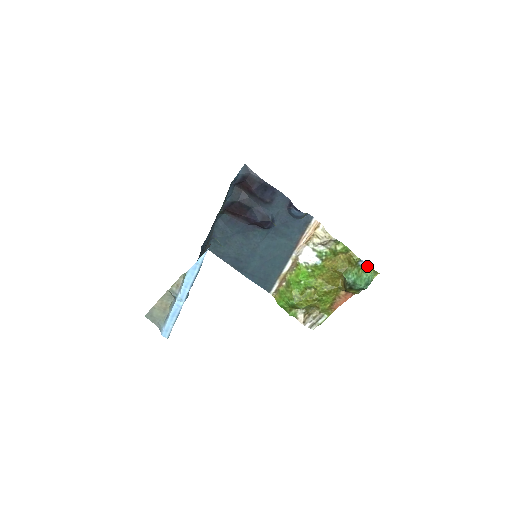
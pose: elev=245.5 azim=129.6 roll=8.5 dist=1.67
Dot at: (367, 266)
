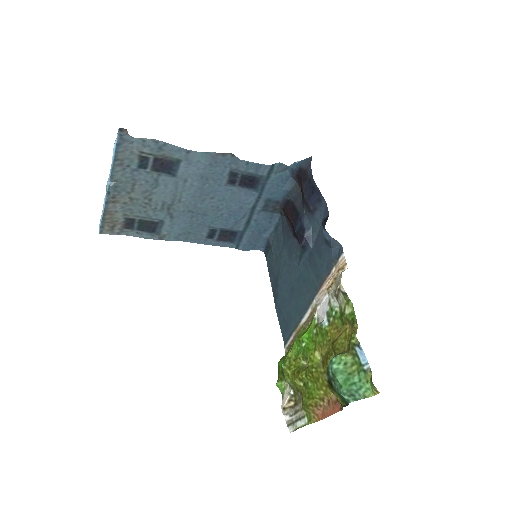
Dot at: (366, 364)
